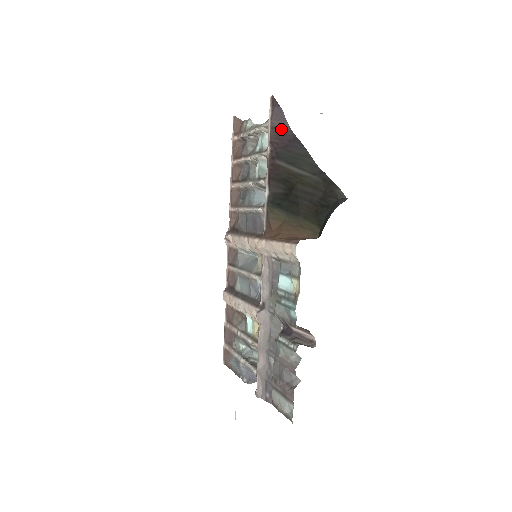
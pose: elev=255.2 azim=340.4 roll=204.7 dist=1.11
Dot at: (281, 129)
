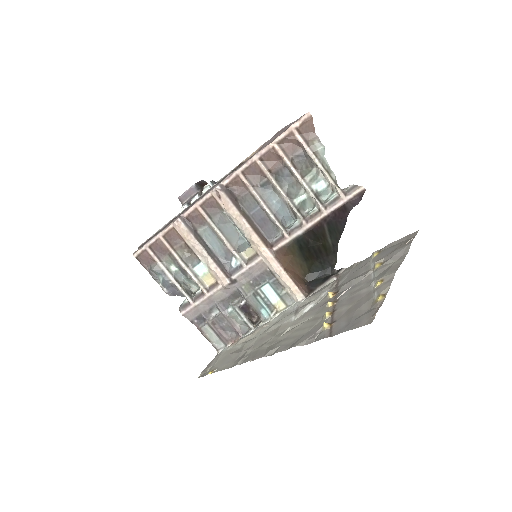
Dot at: (346, 209)
